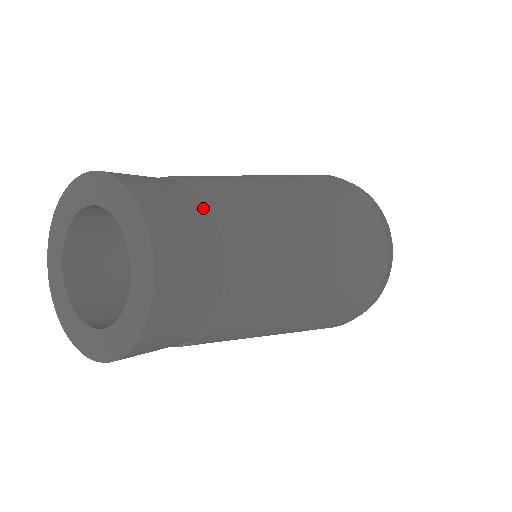
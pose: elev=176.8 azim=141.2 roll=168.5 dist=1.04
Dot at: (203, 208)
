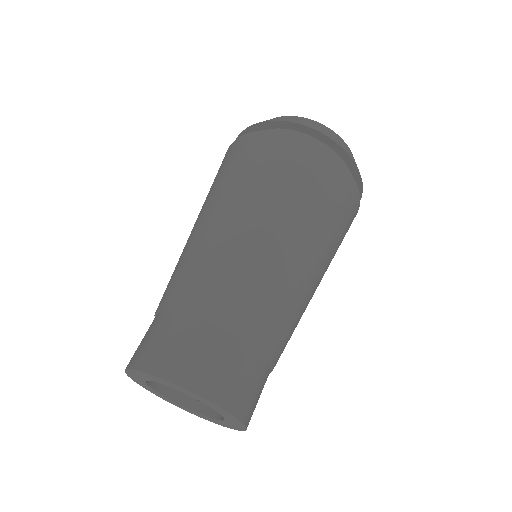
Dot at: (225, 338)
